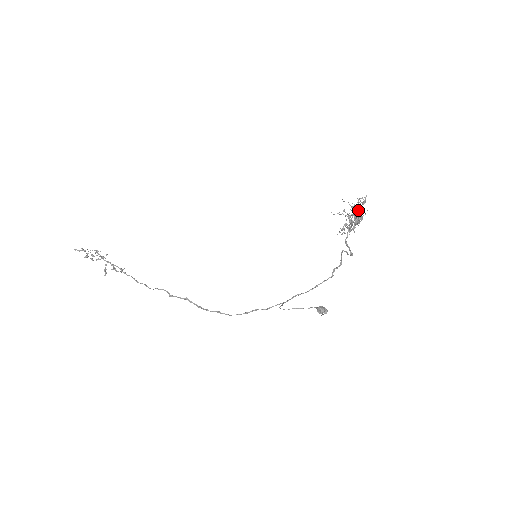
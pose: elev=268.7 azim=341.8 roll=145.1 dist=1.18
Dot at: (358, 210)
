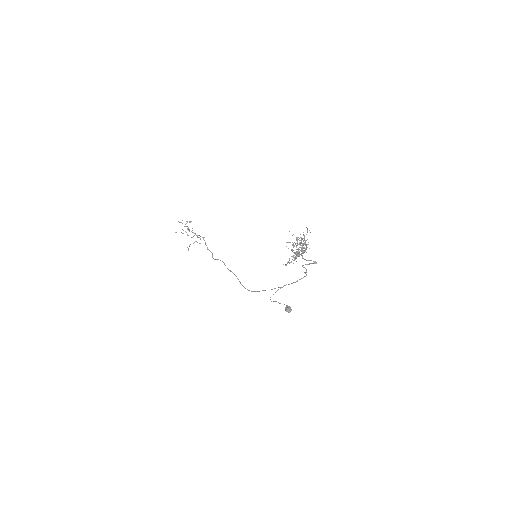
Dot at: (301, 243)
